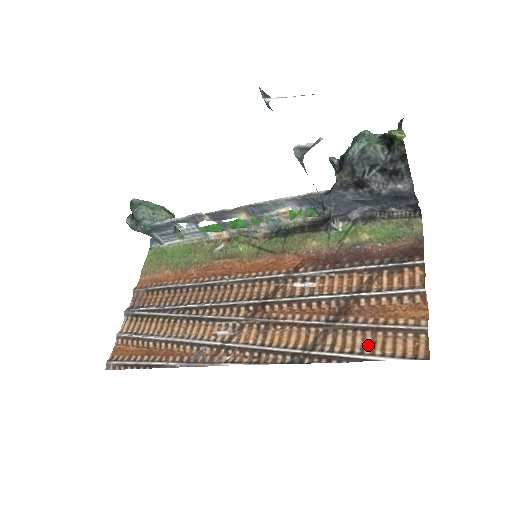
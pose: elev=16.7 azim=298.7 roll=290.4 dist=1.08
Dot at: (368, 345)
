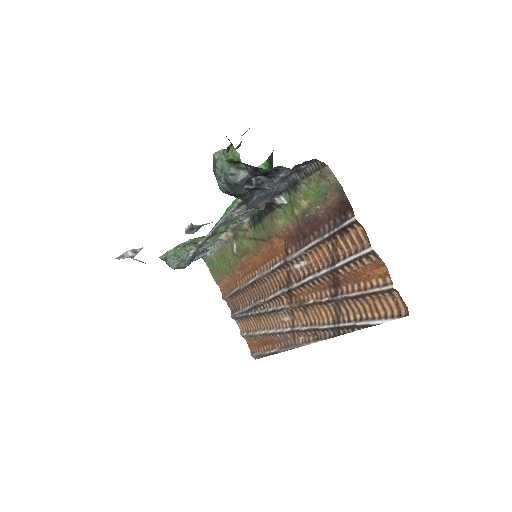
Dot at: (367, 309)
